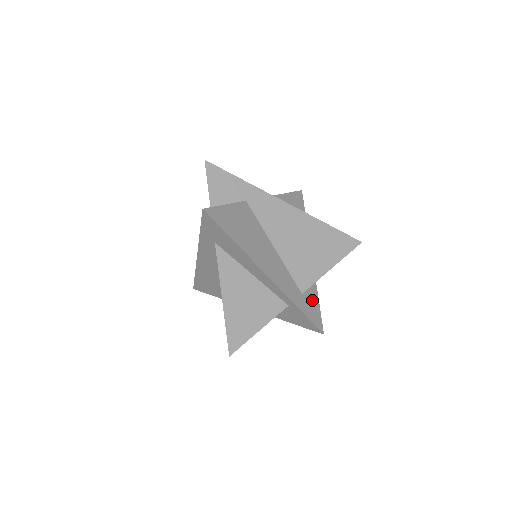
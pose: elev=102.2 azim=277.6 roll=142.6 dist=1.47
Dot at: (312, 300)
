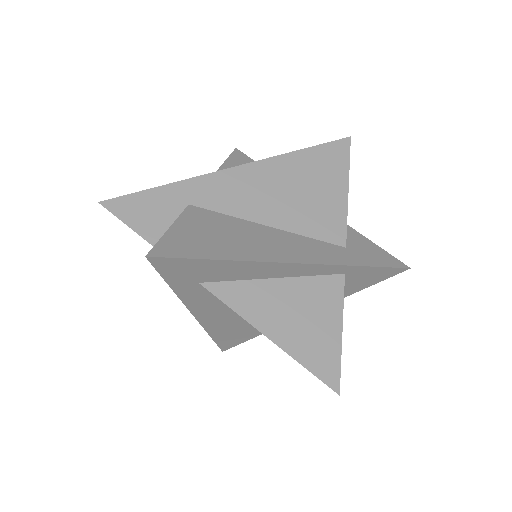
Dot at: (361, 244)
